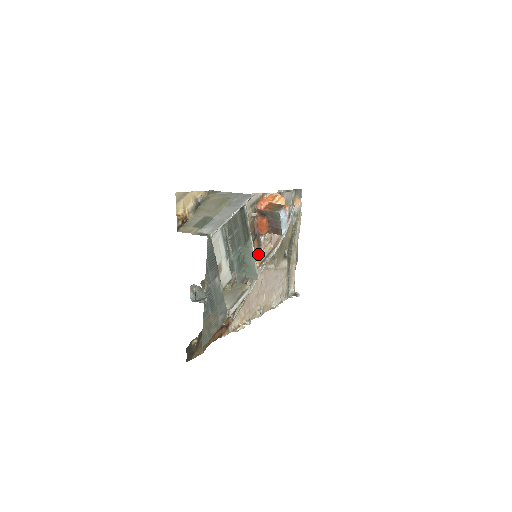
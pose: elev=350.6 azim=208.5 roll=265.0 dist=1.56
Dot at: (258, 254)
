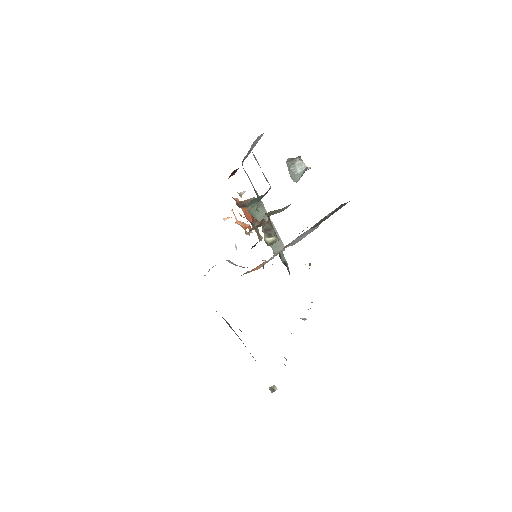
Dot at: occluded
